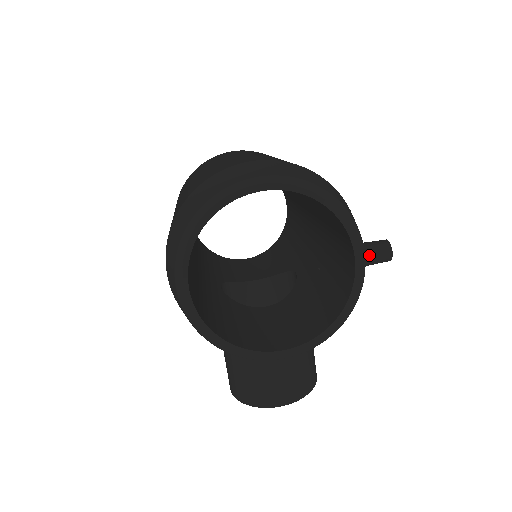
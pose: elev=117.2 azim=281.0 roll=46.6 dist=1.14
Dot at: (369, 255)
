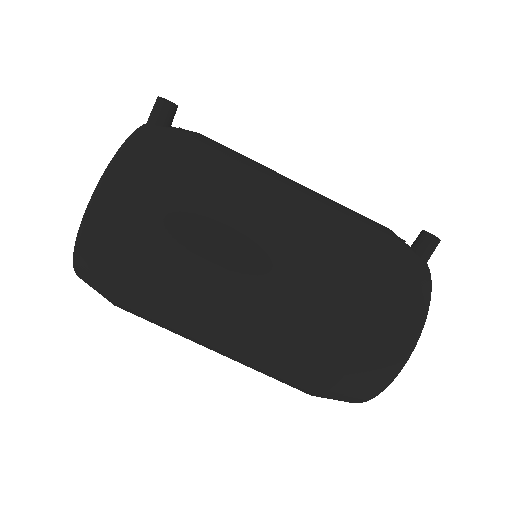
Dot at: occluded
